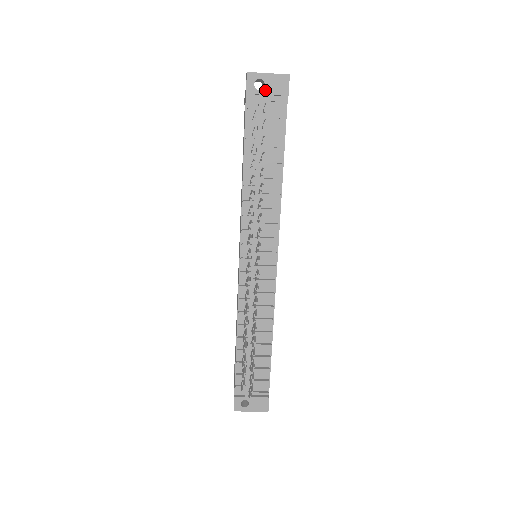
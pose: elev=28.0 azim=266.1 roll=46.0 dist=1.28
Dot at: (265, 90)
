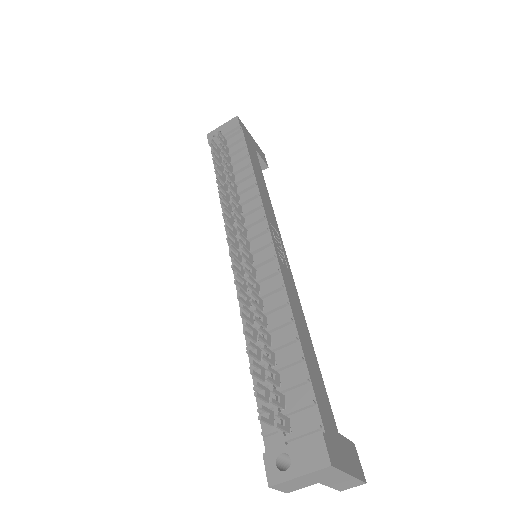
Dot at: (222, 134)
